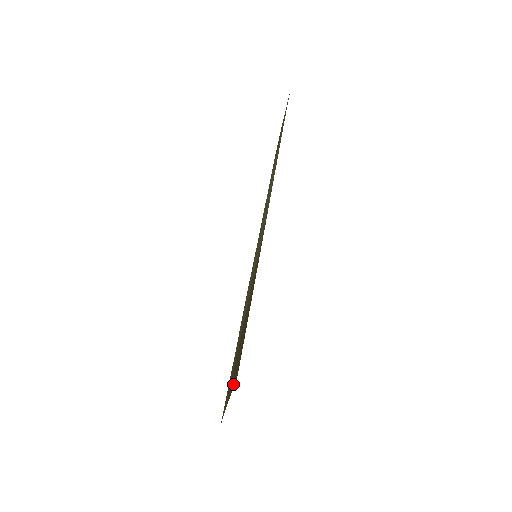
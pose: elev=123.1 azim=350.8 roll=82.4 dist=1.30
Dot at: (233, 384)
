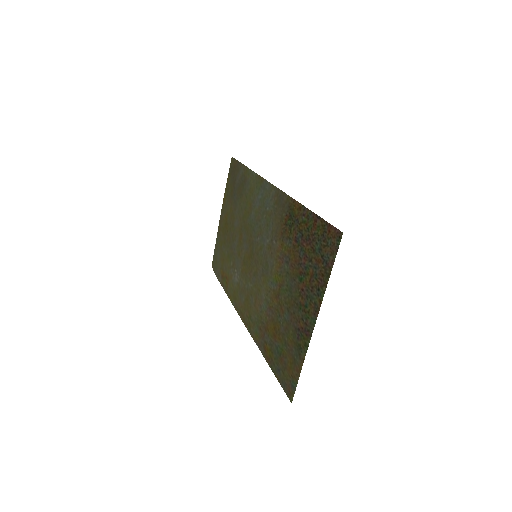
Dot at: (327, 272)
